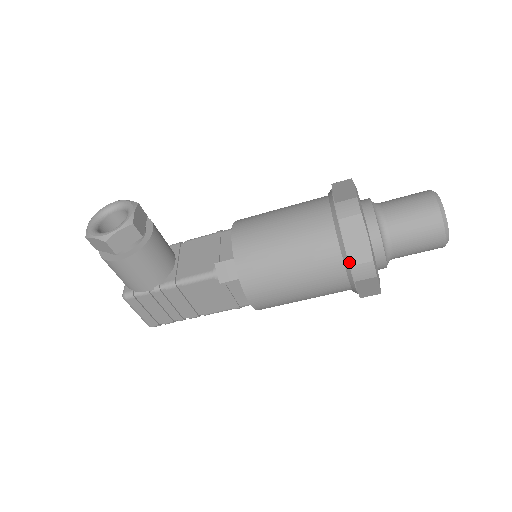
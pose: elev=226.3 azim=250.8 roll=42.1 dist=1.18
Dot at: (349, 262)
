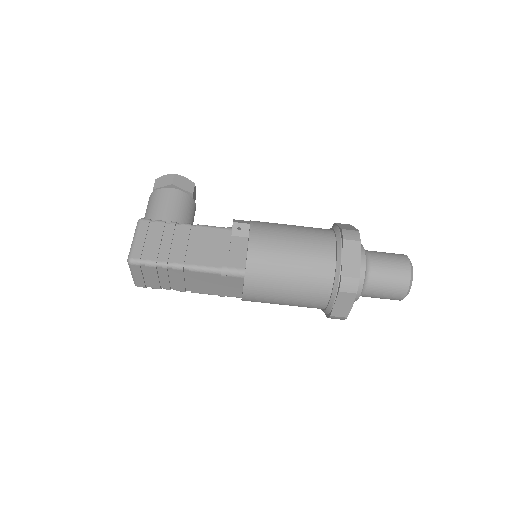
Dot at: (340, 231)
